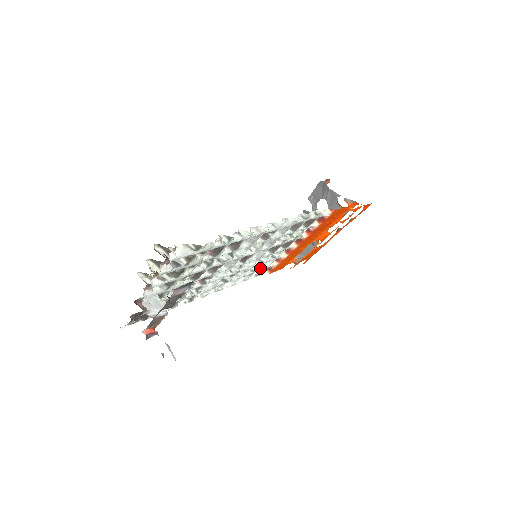
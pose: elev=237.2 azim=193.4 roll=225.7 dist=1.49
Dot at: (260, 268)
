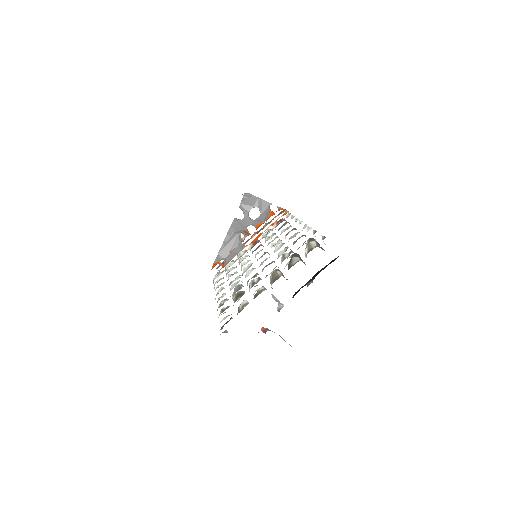
Dot at: occluded
